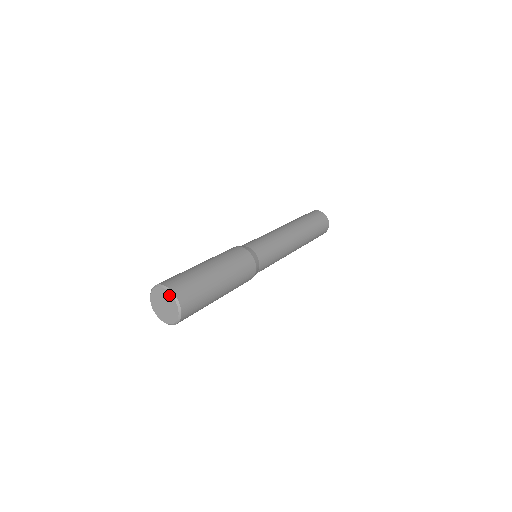
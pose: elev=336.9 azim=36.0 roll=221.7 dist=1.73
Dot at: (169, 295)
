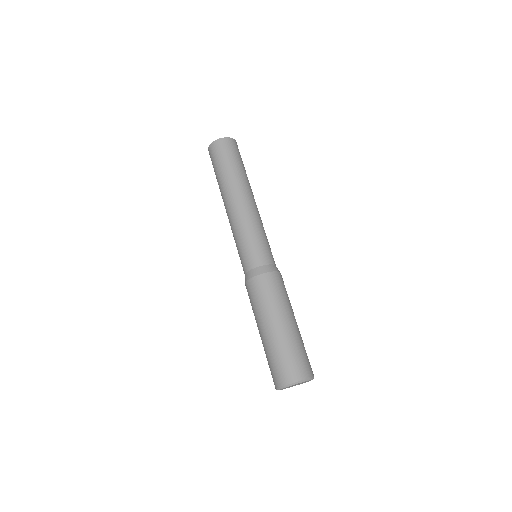
Dot at: occluded
